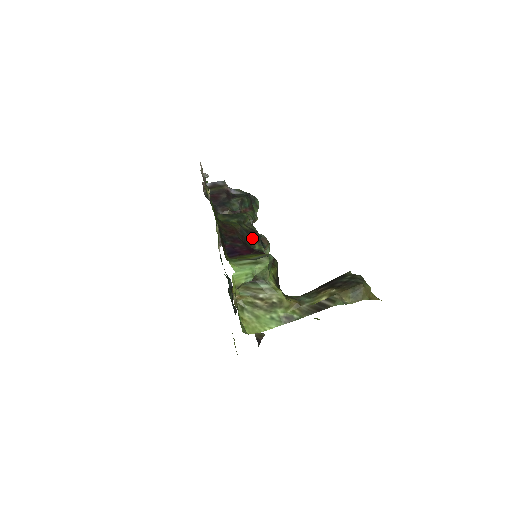
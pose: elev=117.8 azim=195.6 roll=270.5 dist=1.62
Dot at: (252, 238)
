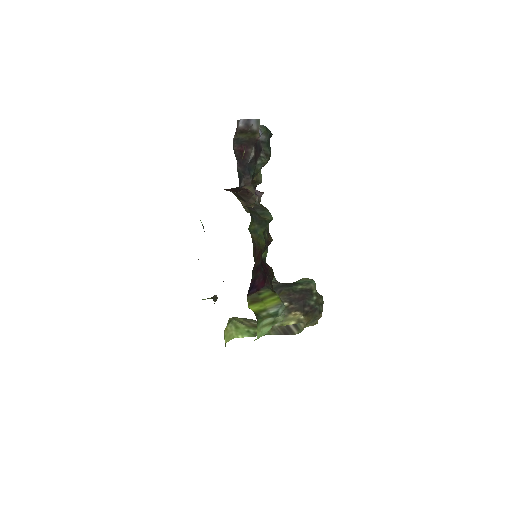
Dot at: (266, 248)
